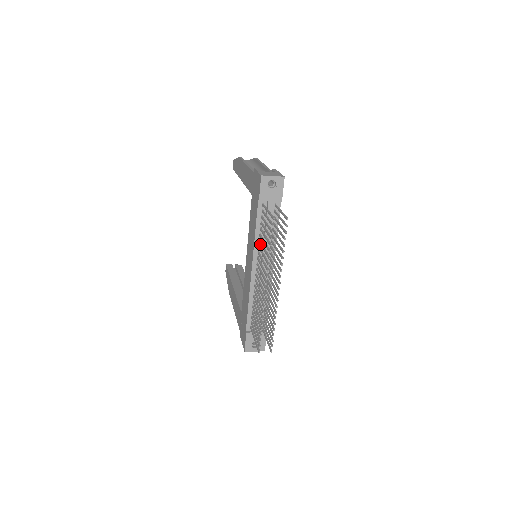
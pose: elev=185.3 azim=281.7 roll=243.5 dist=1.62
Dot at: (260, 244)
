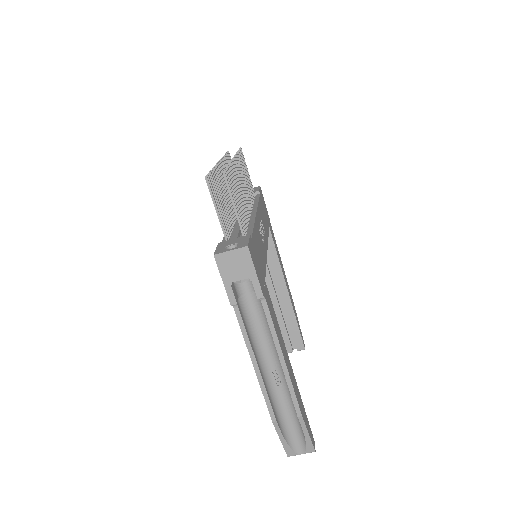
Dot at: occluded
